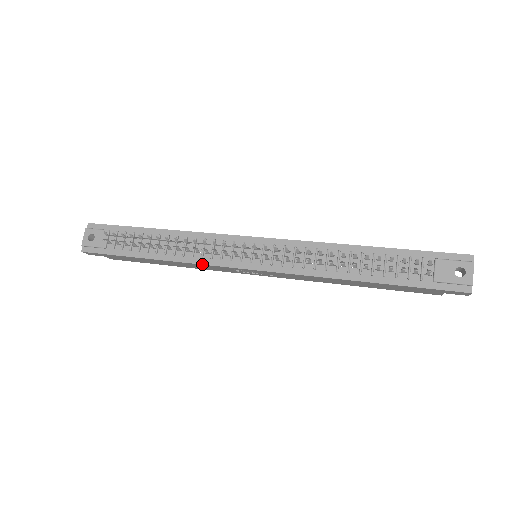
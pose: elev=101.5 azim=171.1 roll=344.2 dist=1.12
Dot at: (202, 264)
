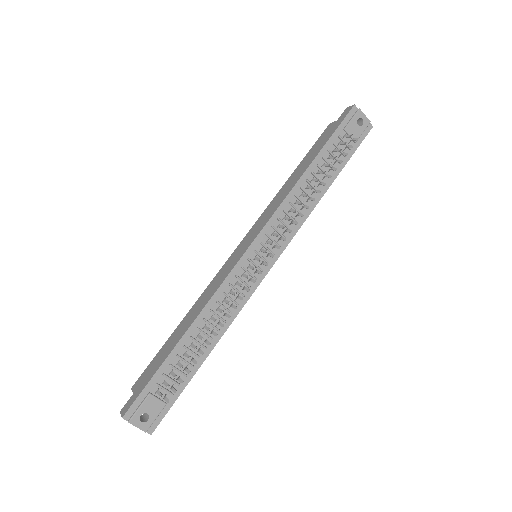
Dot at: occluded
